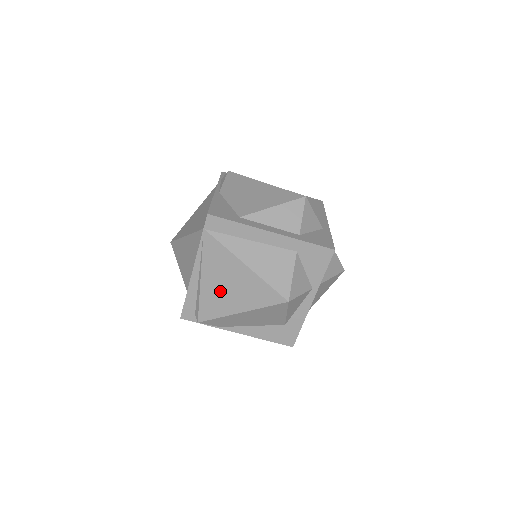
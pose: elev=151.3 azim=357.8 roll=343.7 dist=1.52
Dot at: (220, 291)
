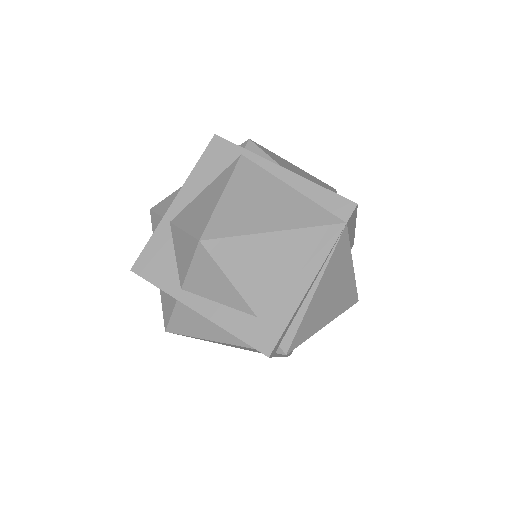
Dot at: (323, 303)
